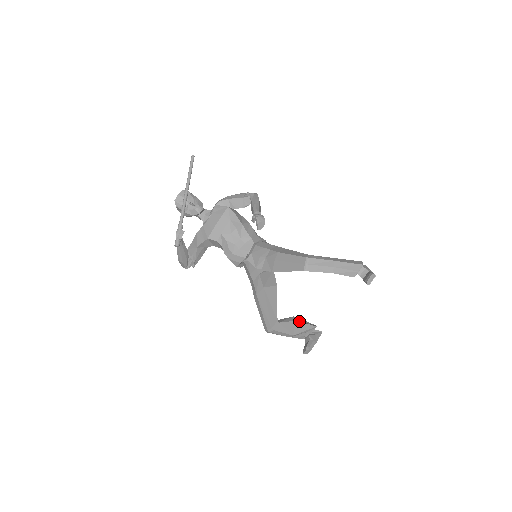
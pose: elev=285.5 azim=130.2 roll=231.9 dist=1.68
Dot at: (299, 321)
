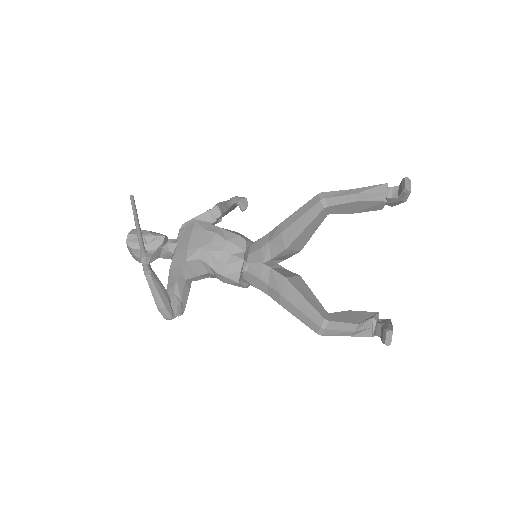
Dot at: (353, 311)
